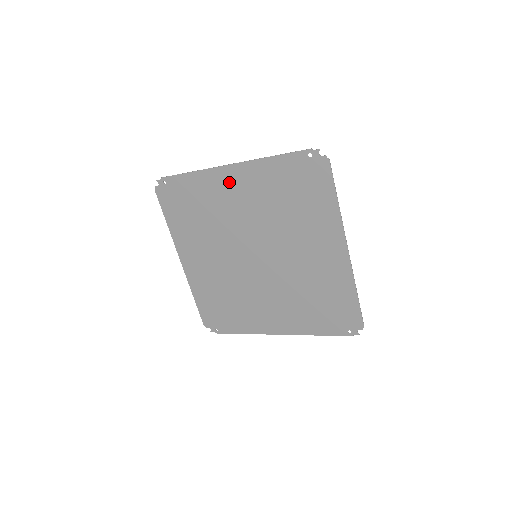
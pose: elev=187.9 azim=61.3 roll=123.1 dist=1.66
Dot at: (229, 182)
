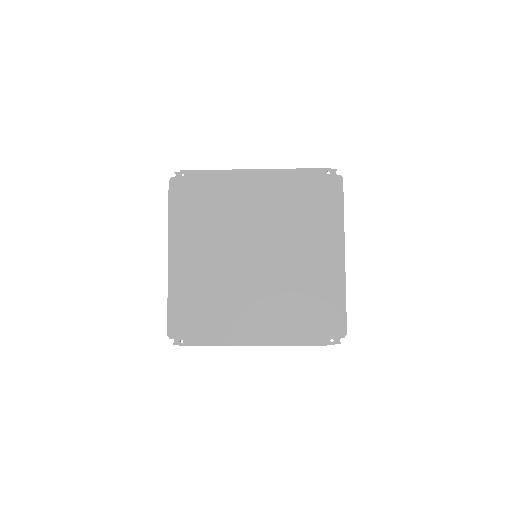
Dot at: (250, 184)
